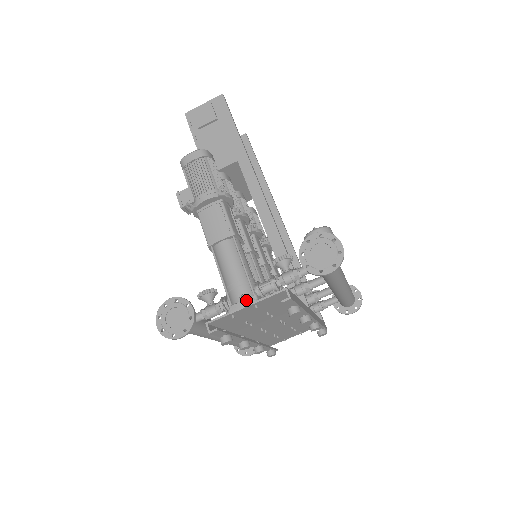
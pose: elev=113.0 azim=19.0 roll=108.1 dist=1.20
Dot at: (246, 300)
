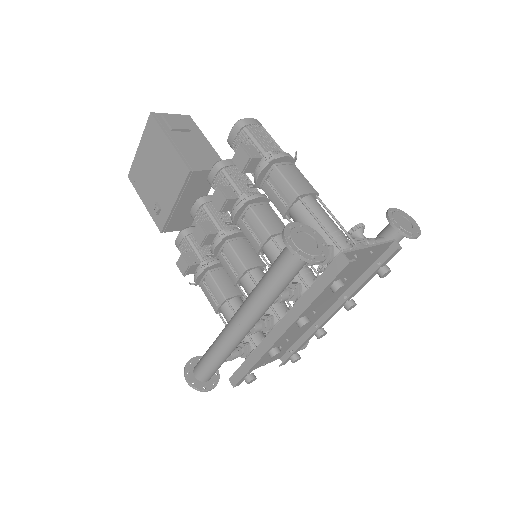
Dot at: (362, 244)
